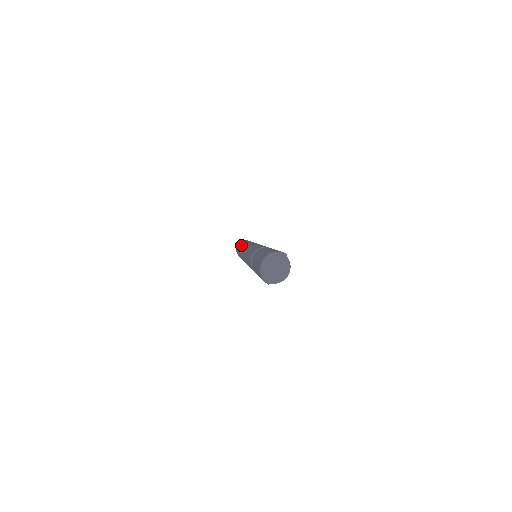
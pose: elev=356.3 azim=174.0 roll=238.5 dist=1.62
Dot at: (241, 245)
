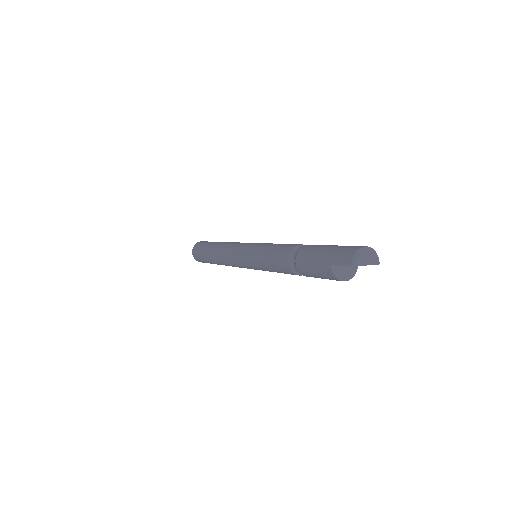
Dot at: occluded
